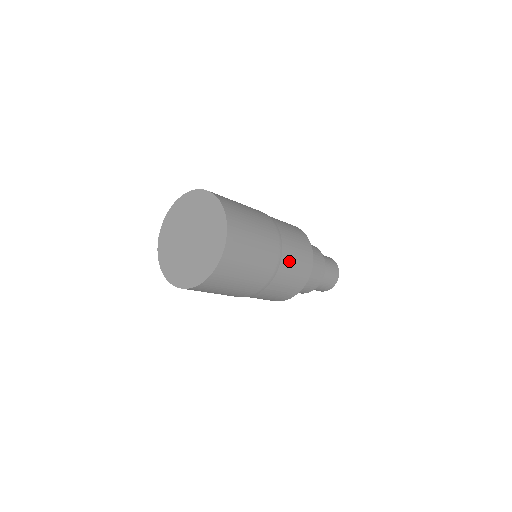
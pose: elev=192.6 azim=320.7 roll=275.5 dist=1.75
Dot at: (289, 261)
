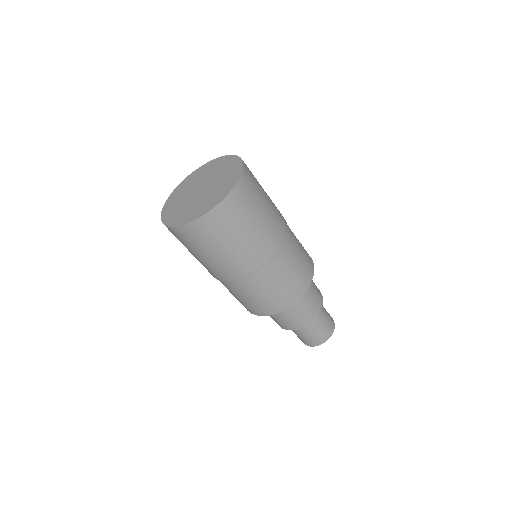
Dot at: (284, 265)
